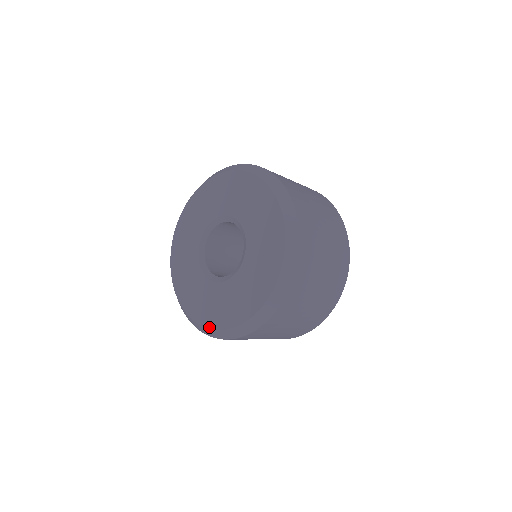
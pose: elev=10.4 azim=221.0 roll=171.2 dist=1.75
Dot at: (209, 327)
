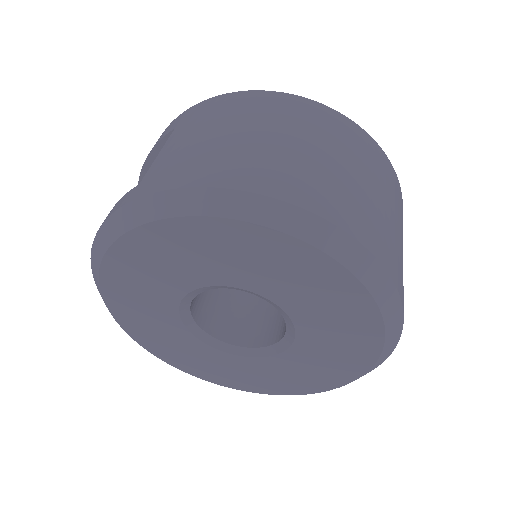
Dot at: (190, 374)
